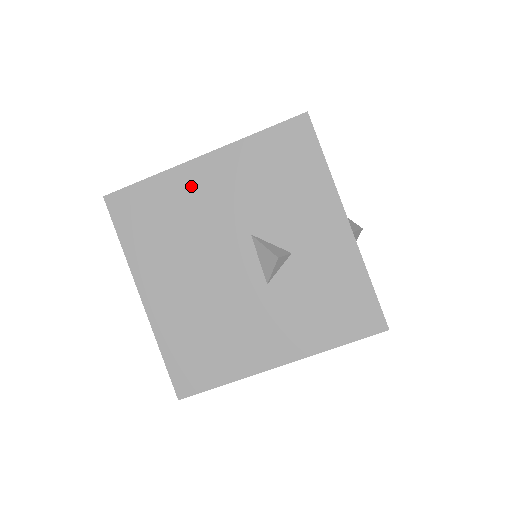
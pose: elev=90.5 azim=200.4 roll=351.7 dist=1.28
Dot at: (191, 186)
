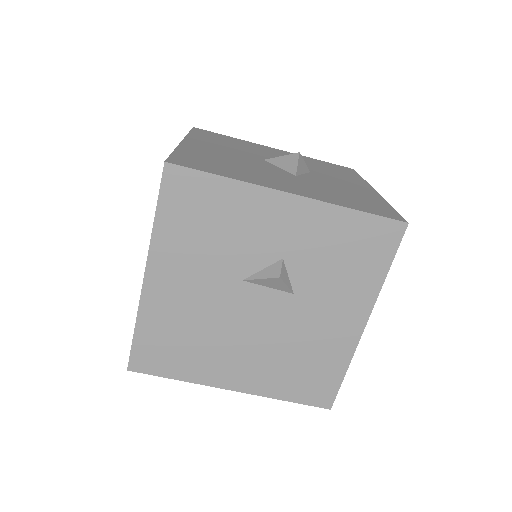
Dot at: (165, 301)
